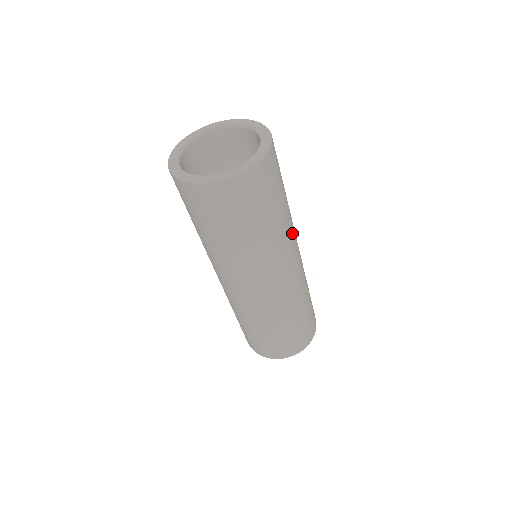
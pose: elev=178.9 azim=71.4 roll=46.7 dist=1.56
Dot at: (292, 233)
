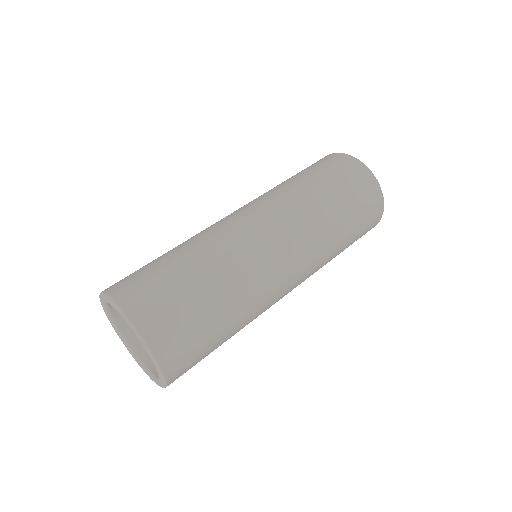
Dot at: (262, 308)
